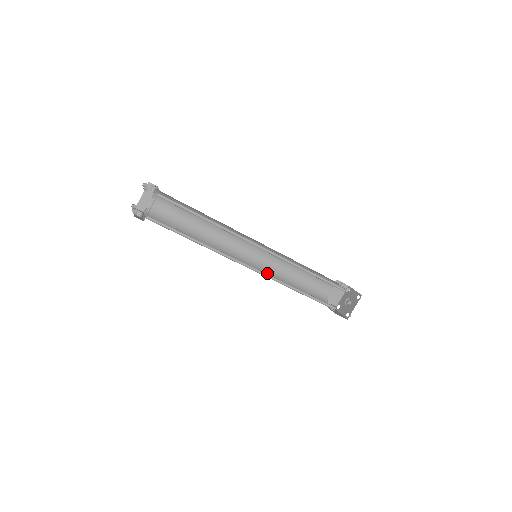
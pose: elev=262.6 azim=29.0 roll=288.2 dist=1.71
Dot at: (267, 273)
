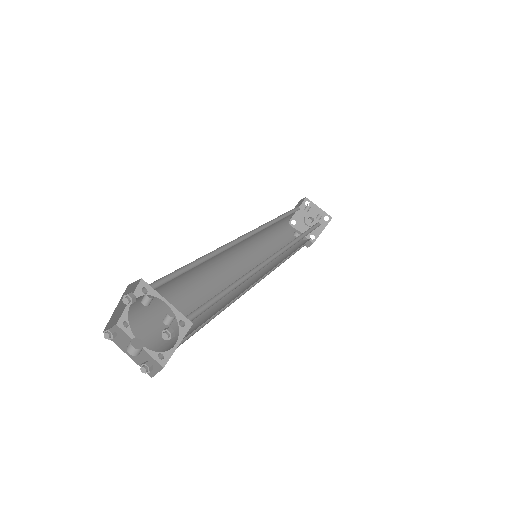
Dot at: (253, 253)
